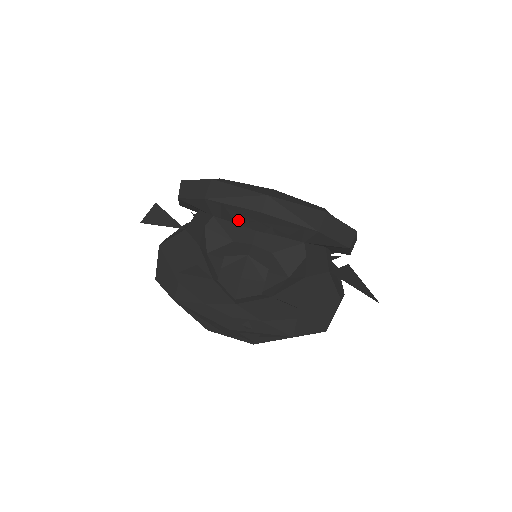
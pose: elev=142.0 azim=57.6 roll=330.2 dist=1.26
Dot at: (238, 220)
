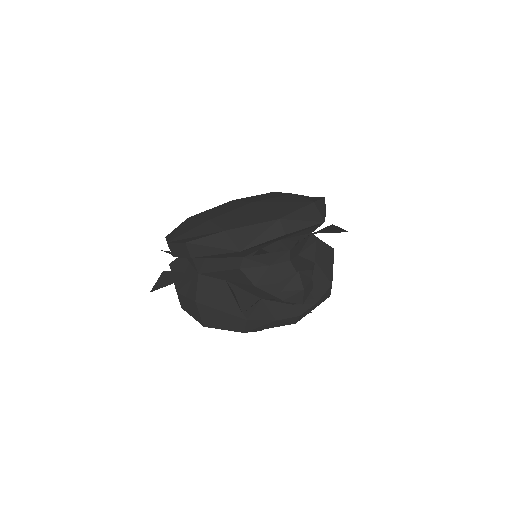
Dot at: (265, 249)
